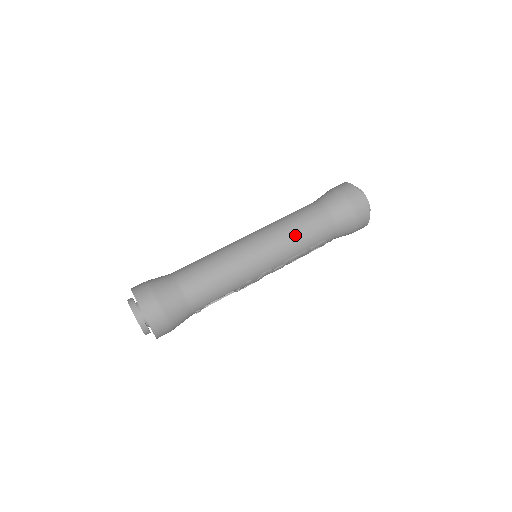
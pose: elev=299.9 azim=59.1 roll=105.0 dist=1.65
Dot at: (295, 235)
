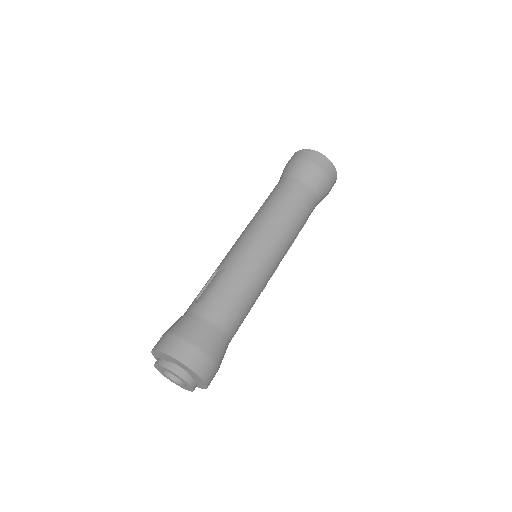
Dot at: (295, 227)
